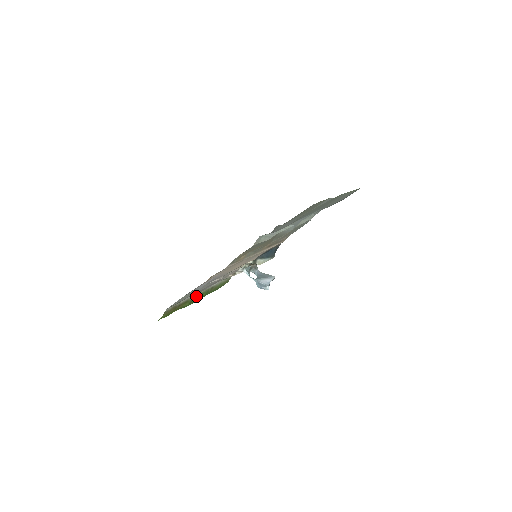
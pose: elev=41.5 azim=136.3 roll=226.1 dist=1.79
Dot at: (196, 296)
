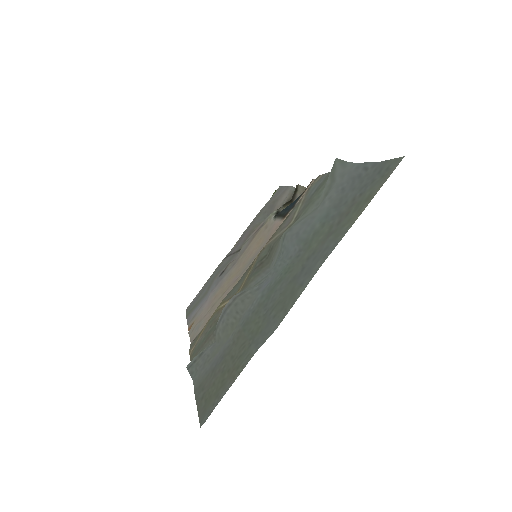
Dot at: occluded
